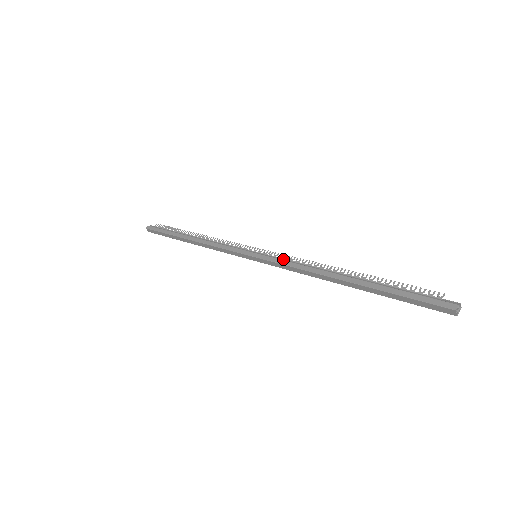
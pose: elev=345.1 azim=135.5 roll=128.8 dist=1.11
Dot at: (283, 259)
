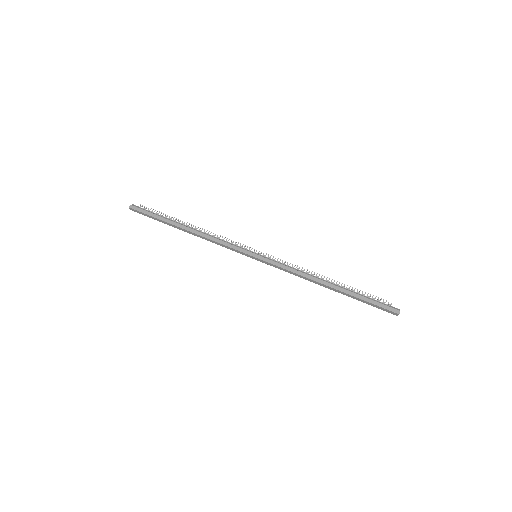
Dot at: (281, 263)
